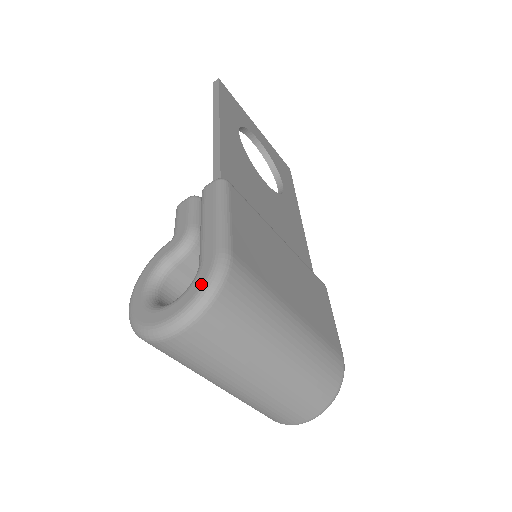
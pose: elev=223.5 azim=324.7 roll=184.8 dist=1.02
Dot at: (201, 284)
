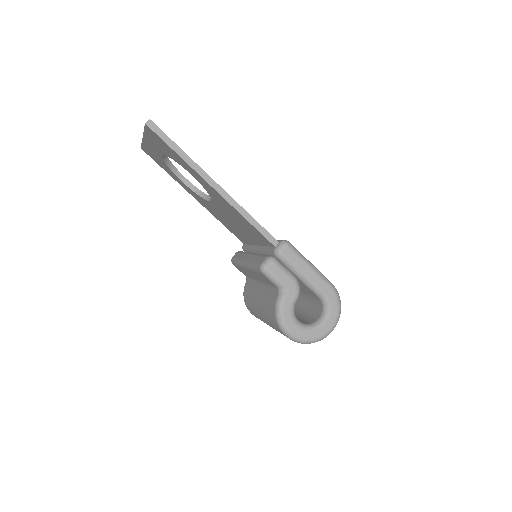
Dot at: (337, 306)
